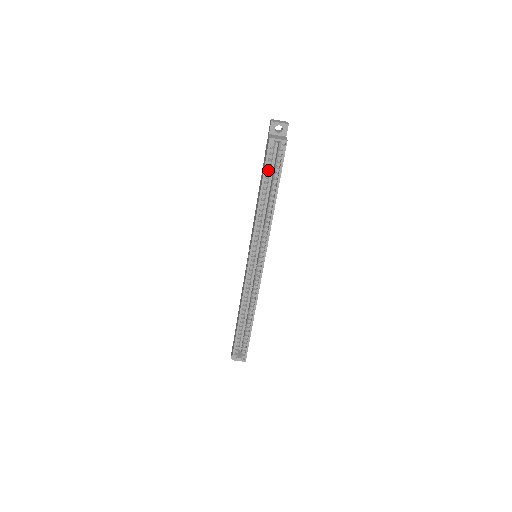
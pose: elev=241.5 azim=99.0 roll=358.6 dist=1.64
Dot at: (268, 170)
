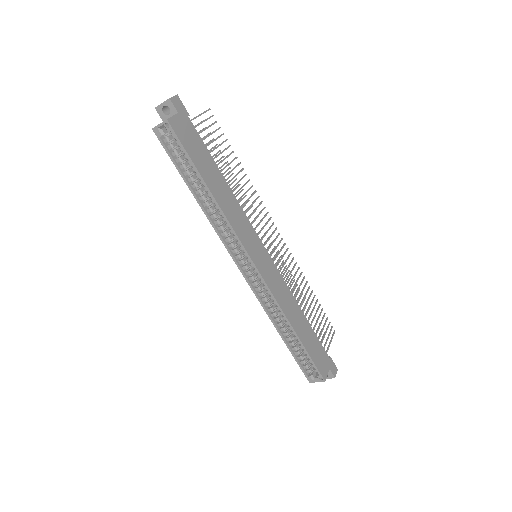
Dot at: (180, 162)
